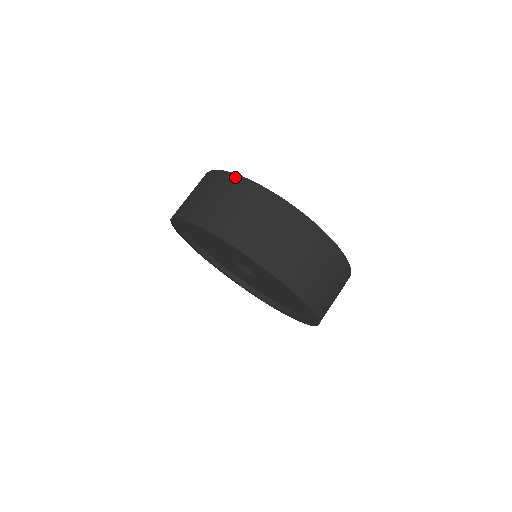
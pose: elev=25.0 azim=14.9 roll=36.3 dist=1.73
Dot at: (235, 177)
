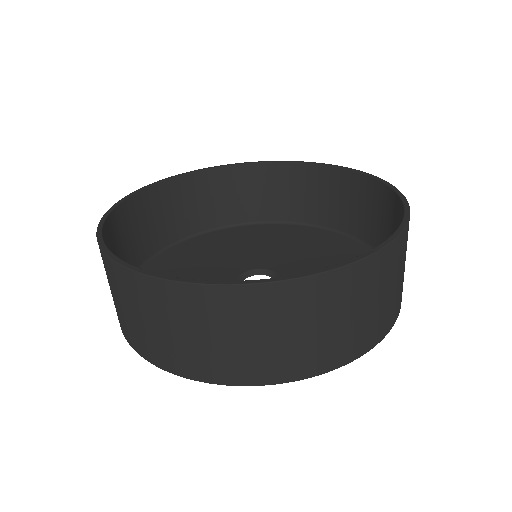
Dot at: (100, 251)
